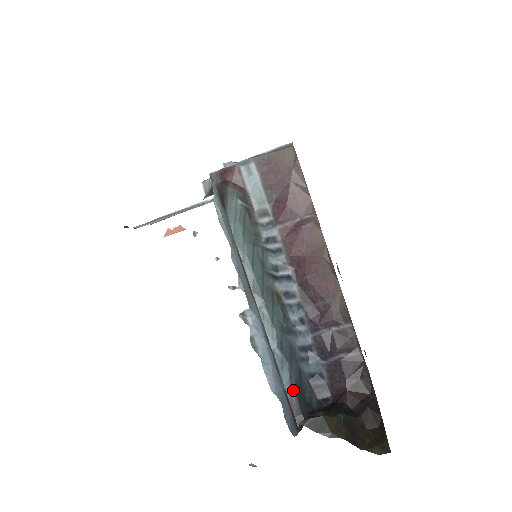
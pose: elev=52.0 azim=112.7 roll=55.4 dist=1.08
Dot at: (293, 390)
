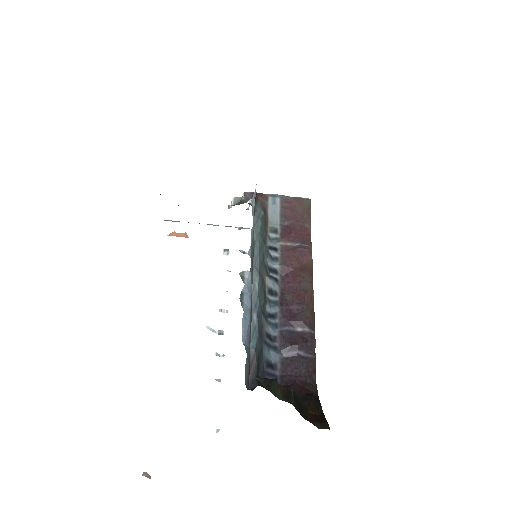
Dot at: (256, 355)
